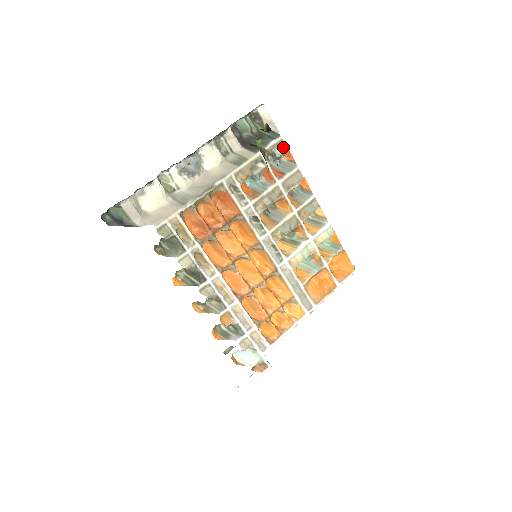
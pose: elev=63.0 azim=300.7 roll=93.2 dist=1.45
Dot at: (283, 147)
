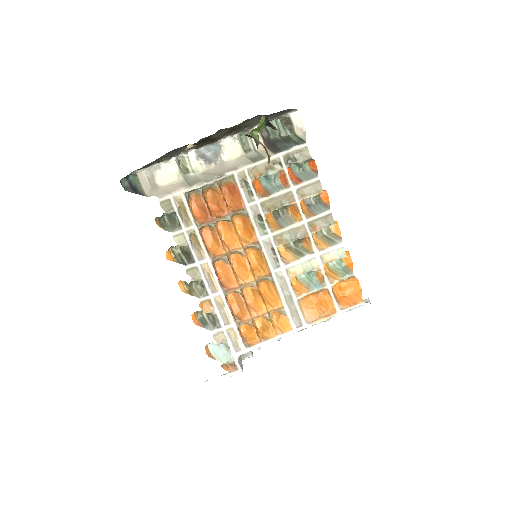
Dot at: (306, 154)
